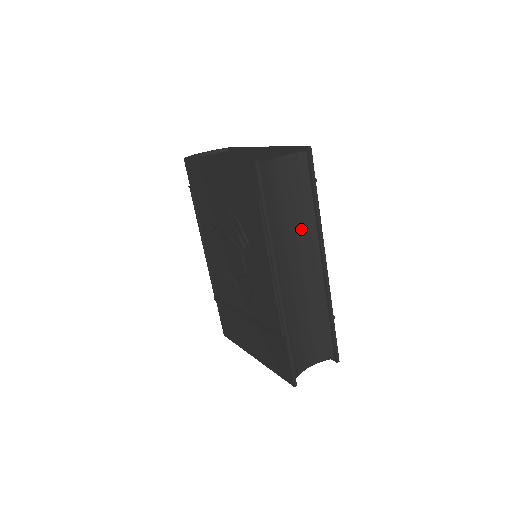
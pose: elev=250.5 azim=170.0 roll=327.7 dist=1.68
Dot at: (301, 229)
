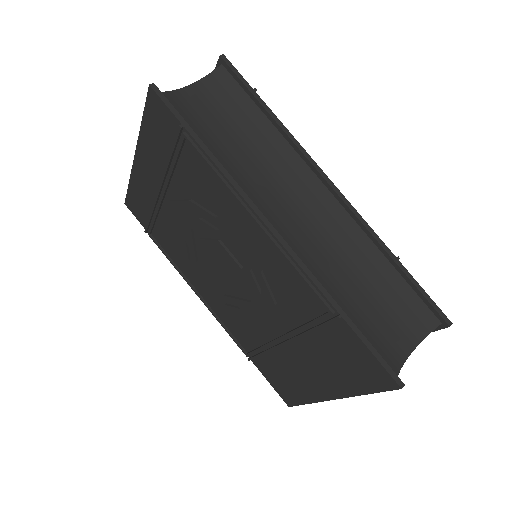
Dot at: (272, 159)
